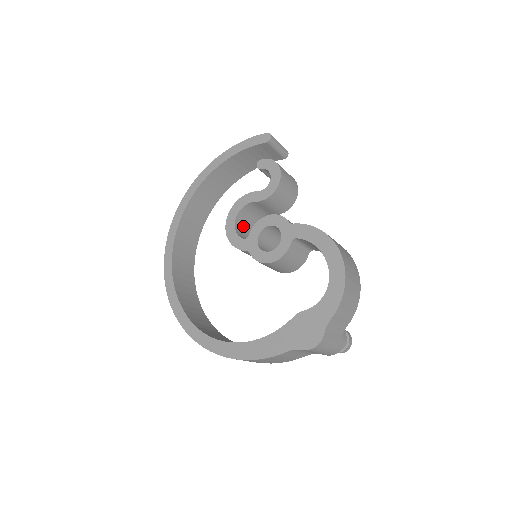
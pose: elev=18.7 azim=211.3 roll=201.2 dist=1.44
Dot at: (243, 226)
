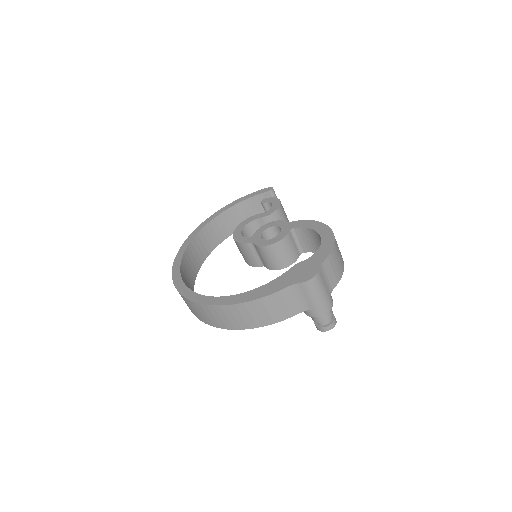
Dot at: occluded
